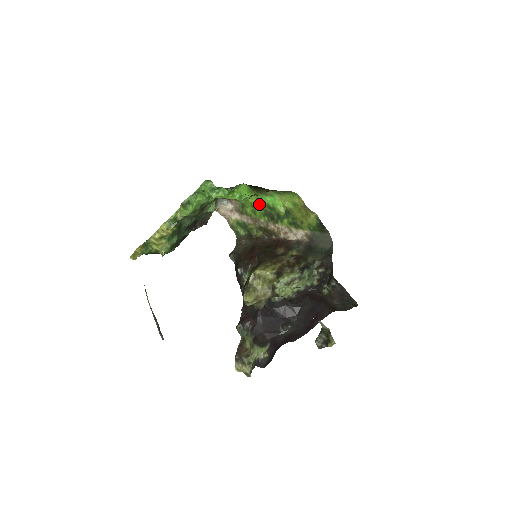
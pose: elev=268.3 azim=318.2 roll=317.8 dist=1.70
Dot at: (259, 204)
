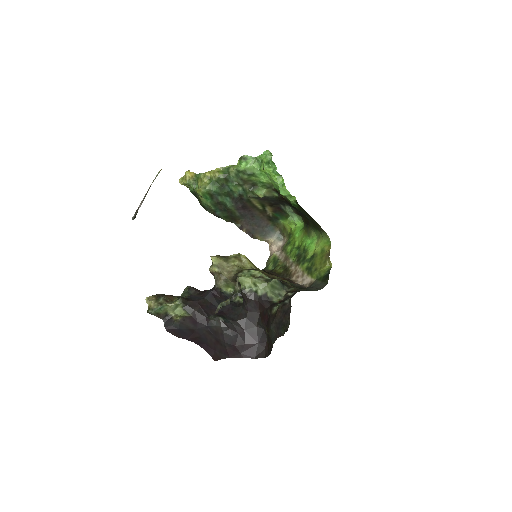
Dot at: (300, 244)
